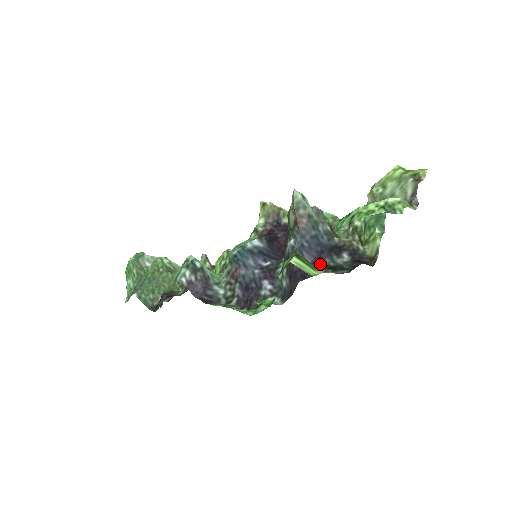
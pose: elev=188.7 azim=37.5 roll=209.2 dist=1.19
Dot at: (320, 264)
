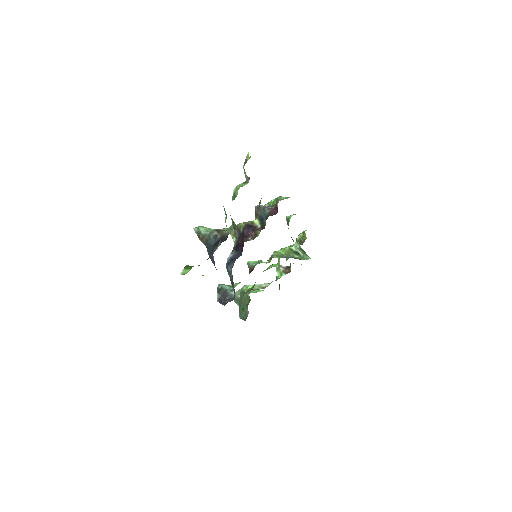
Dot at: occluded
